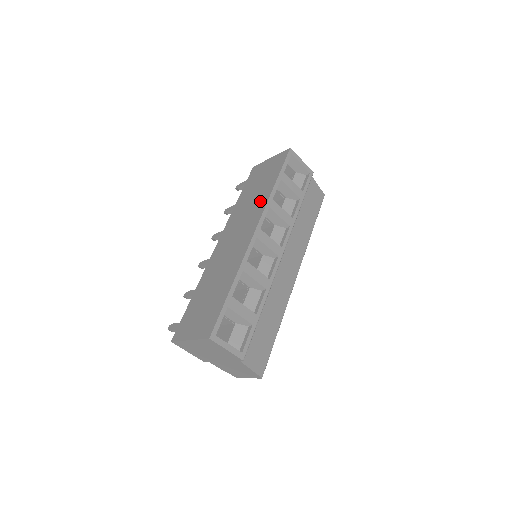
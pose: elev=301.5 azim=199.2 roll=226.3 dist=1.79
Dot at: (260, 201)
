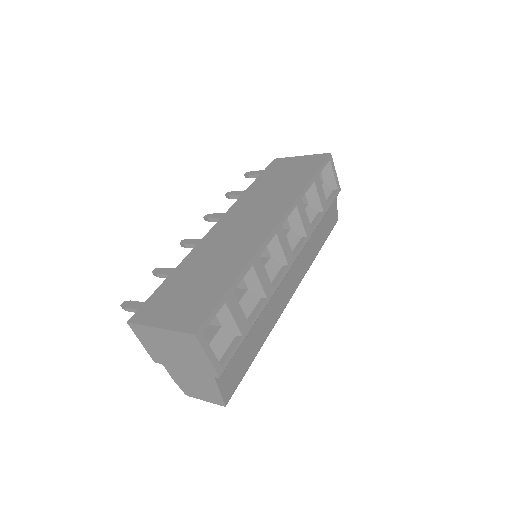
Dot at: (285, 195)
